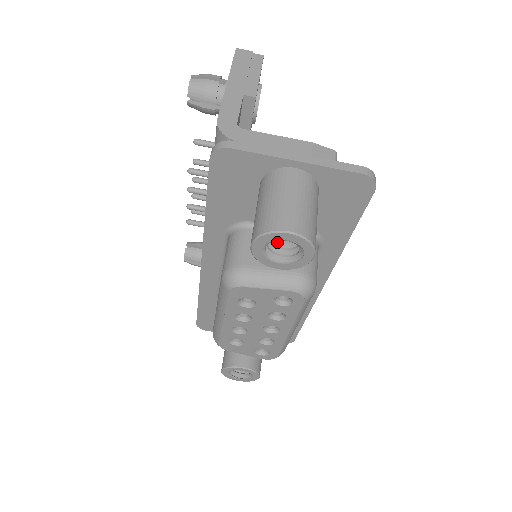
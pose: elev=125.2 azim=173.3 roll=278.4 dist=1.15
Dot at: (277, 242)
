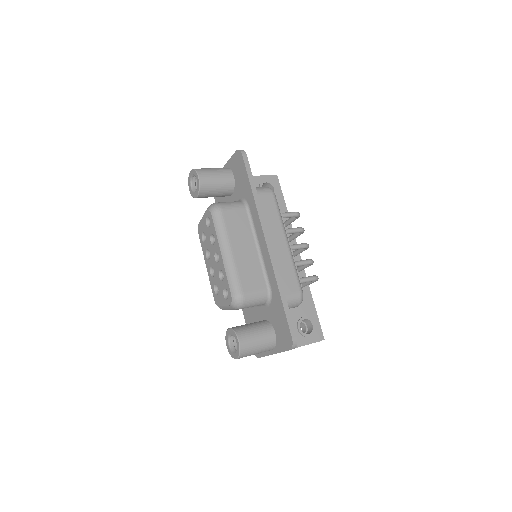
Dot at: occluded
